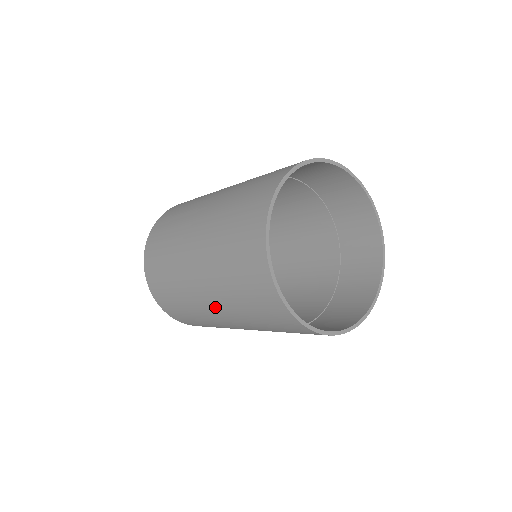
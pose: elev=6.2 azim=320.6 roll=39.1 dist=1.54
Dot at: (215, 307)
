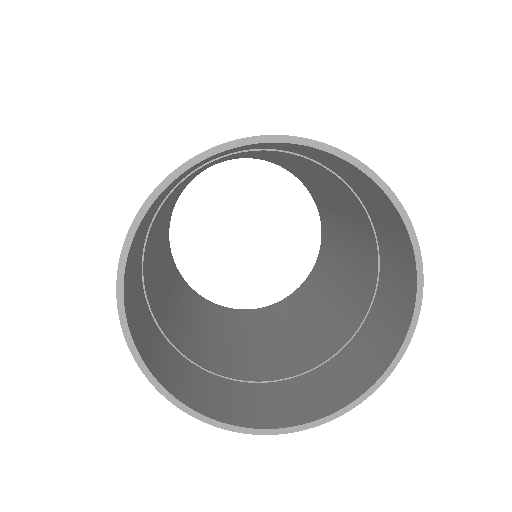
Dot at: occluded
